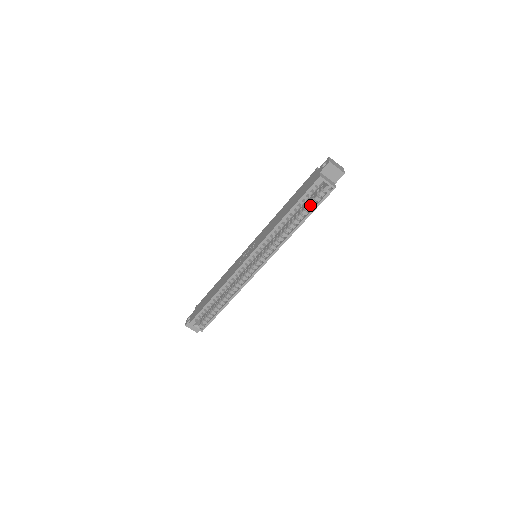
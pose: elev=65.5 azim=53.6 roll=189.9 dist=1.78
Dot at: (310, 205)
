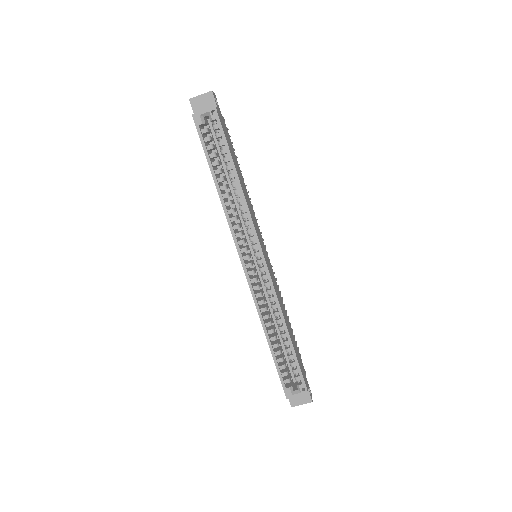
Dot at: (222, 149)
